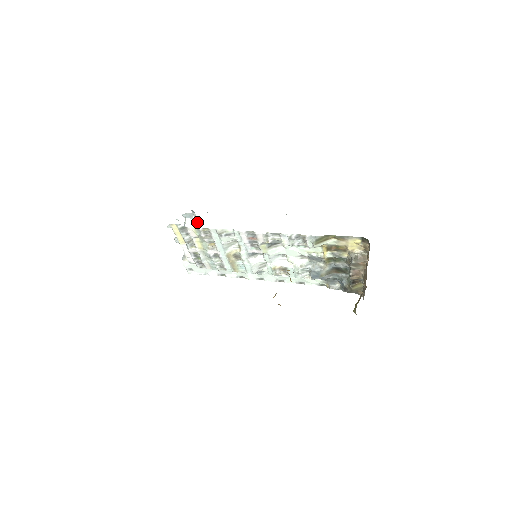
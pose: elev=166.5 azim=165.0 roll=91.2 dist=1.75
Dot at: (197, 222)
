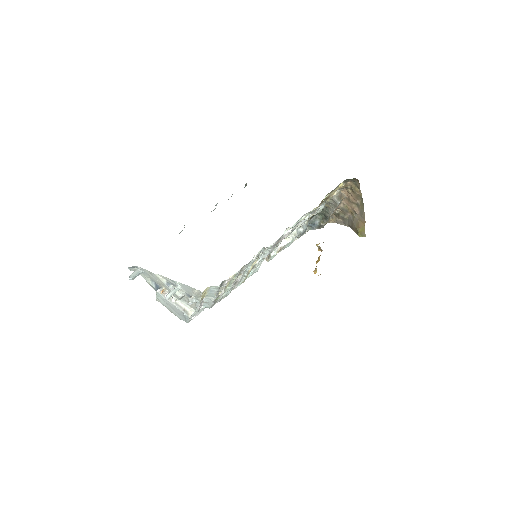
Dot at: occluded
